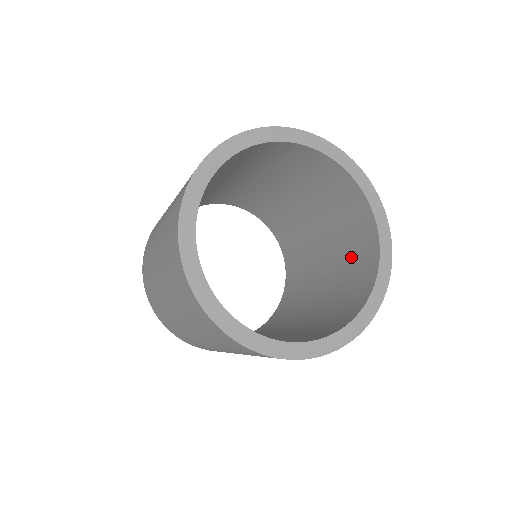
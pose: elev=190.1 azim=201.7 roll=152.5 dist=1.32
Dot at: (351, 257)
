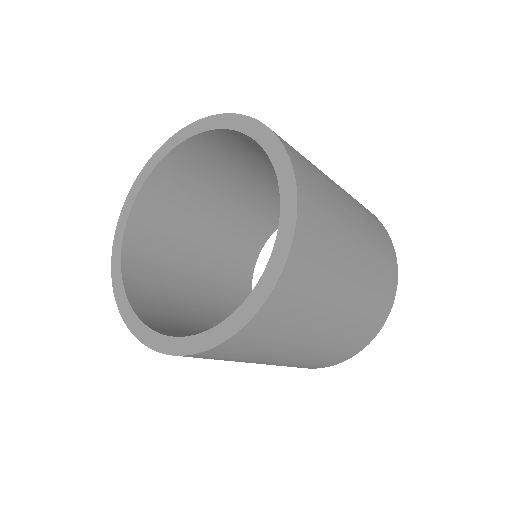
Dot at: occluded
